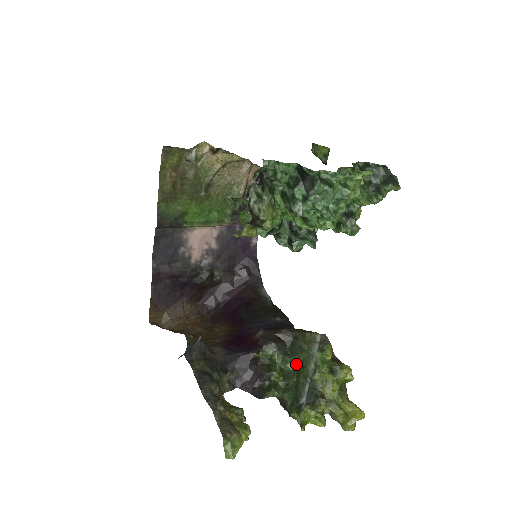
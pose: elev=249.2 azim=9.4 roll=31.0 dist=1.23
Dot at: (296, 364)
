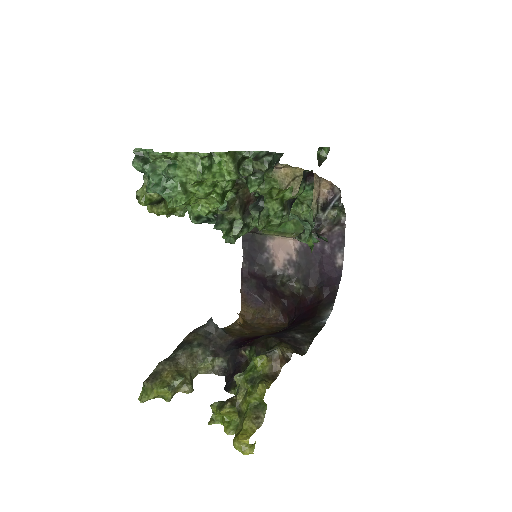
Dot at: occluded
